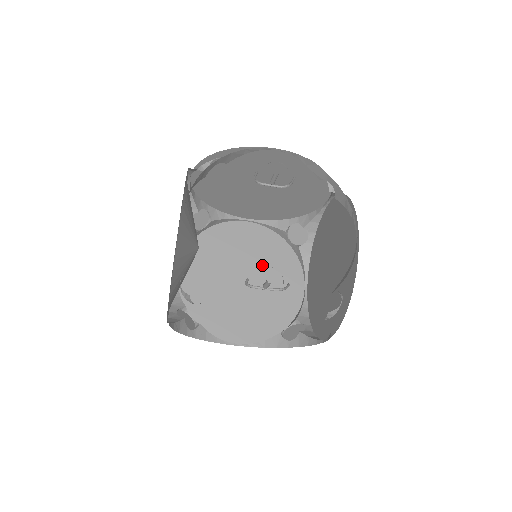
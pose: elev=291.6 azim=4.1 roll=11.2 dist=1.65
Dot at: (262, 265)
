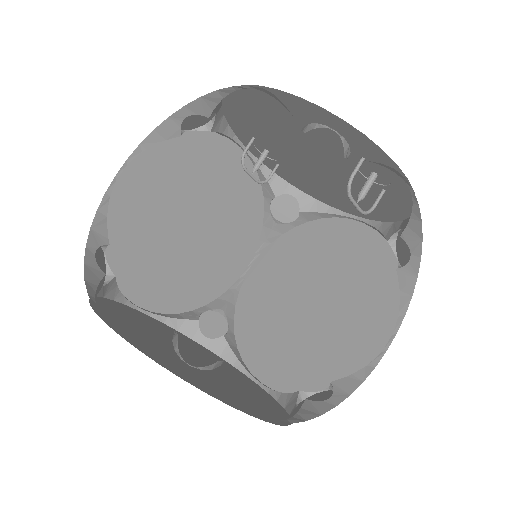
Dot at: (197, 352)
